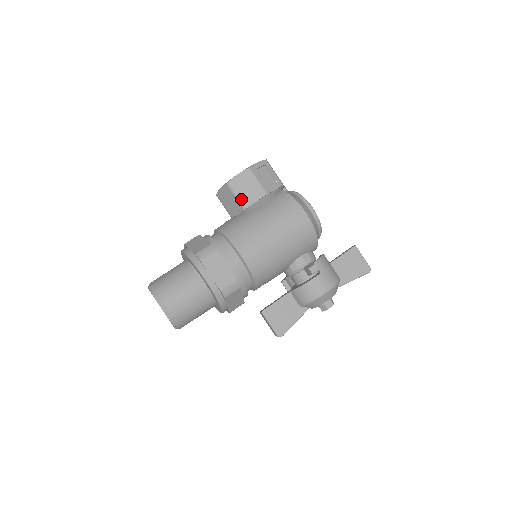
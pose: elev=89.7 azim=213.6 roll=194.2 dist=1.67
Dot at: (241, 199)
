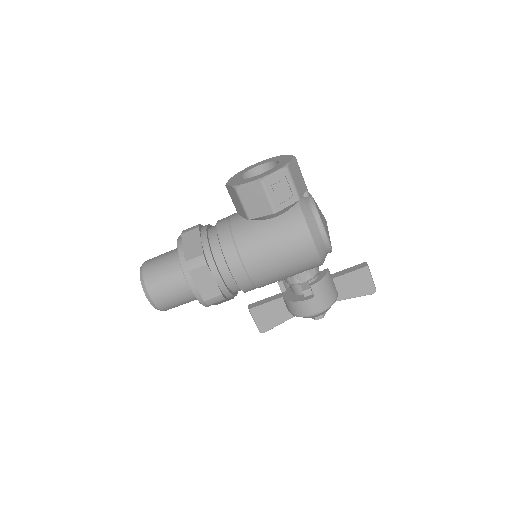
Dot at: (247, 209)
